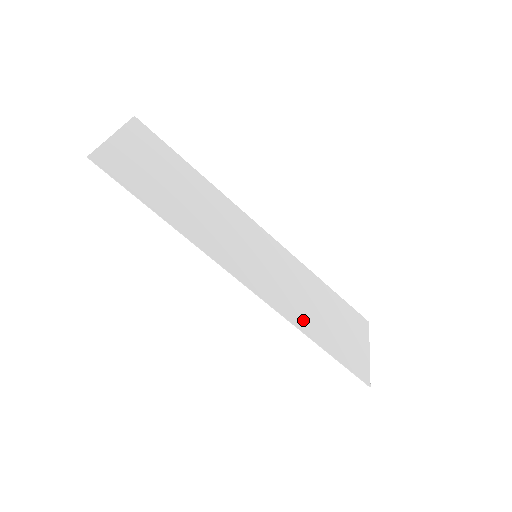
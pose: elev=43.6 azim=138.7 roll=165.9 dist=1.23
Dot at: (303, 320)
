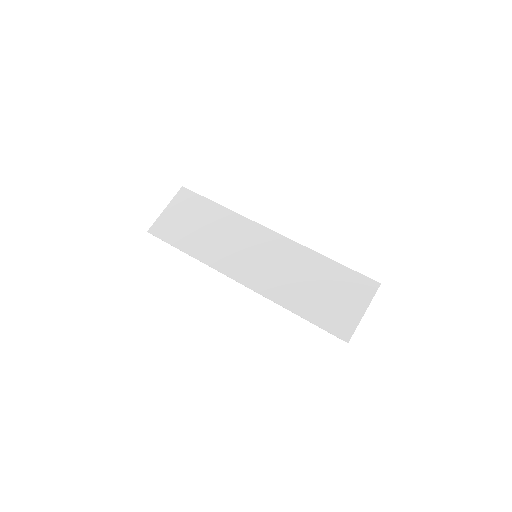
Dot at: (287, 297)
